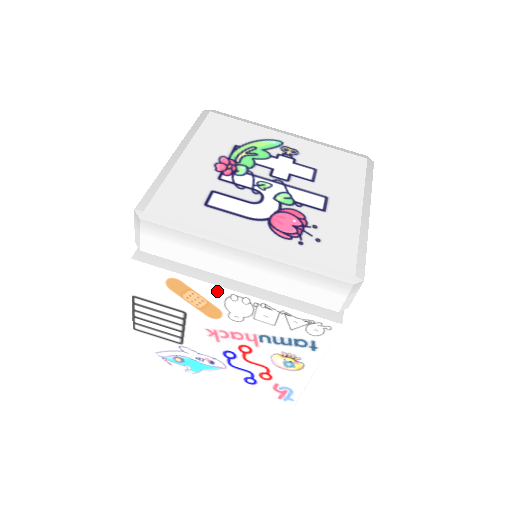
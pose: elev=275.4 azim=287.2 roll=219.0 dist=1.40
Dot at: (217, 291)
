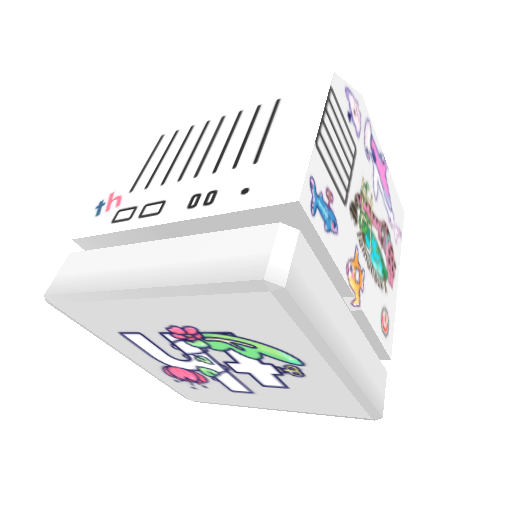
Dot at: occluded
